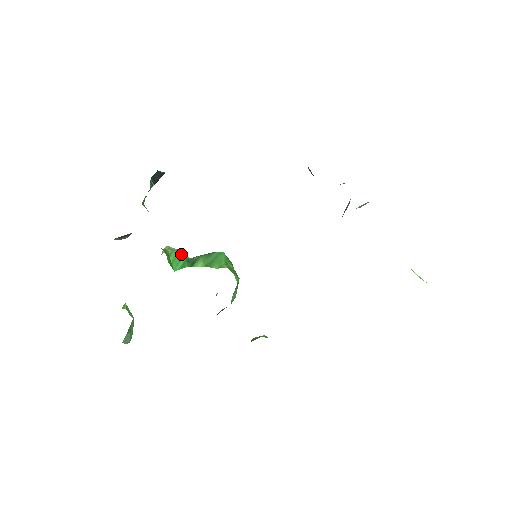
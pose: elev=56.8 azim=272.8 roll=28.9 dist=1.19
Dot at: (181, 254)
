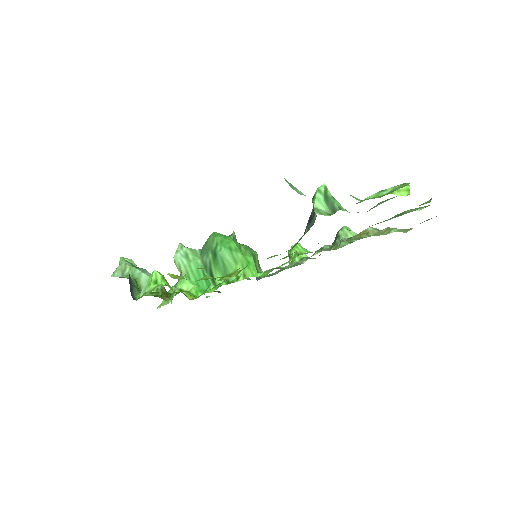
Dot at: (193, 266)
